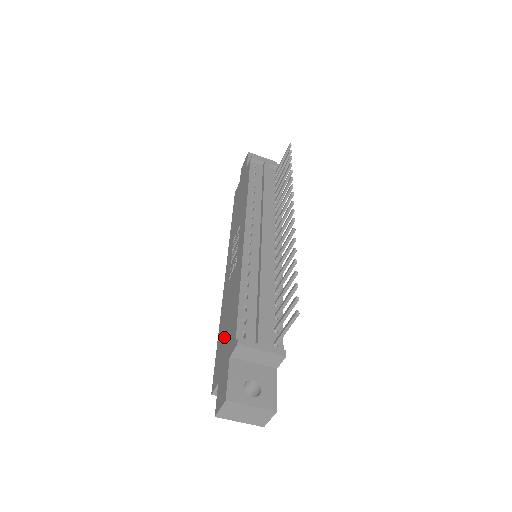
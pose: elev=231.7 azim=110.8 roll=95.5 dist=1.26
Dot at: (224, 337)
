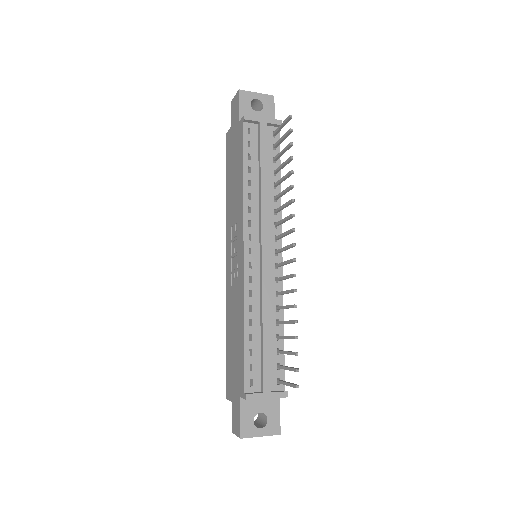
Dot at: (233, 359)
